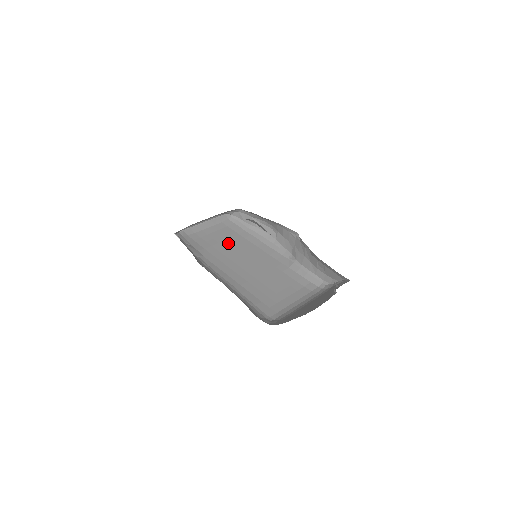
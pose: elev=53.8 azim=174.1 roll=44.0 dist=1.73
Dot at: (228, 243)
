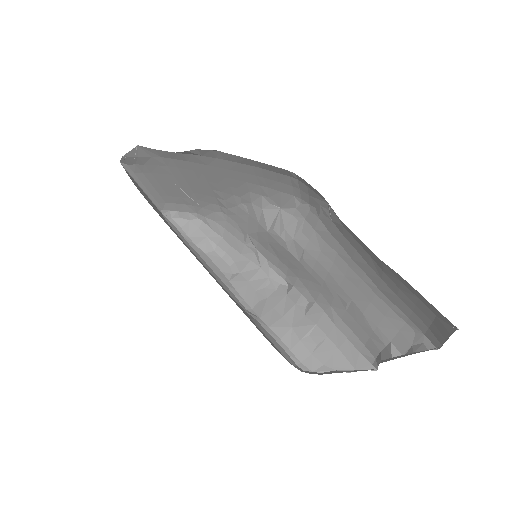
Dot at: occluded
